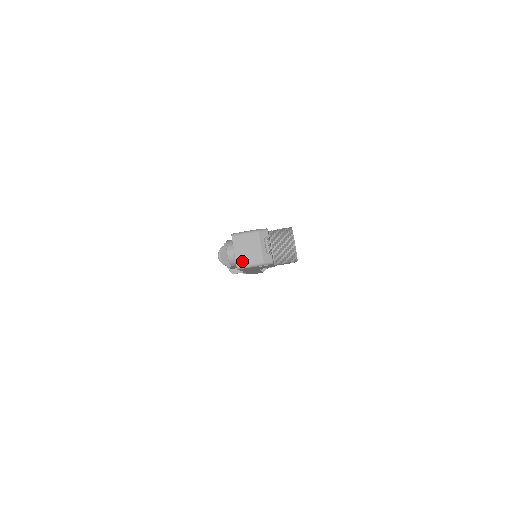
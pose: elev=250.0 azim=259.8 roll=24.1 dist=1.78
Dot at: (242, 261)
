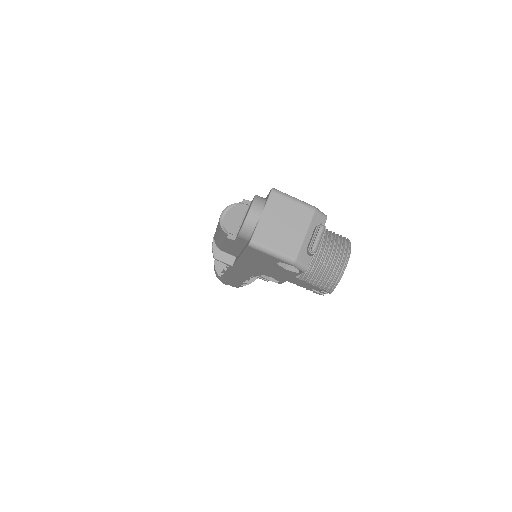
Dot at: (265, 237)
